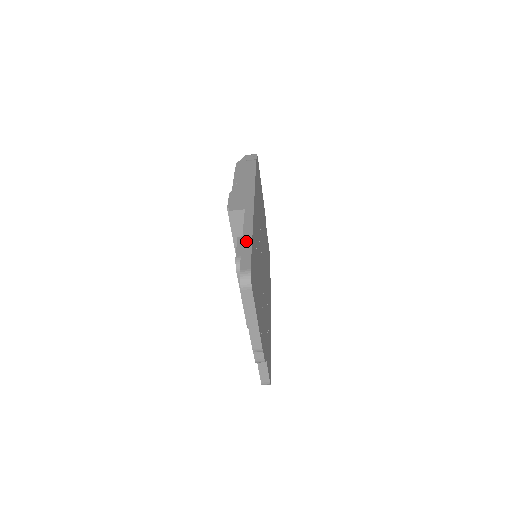
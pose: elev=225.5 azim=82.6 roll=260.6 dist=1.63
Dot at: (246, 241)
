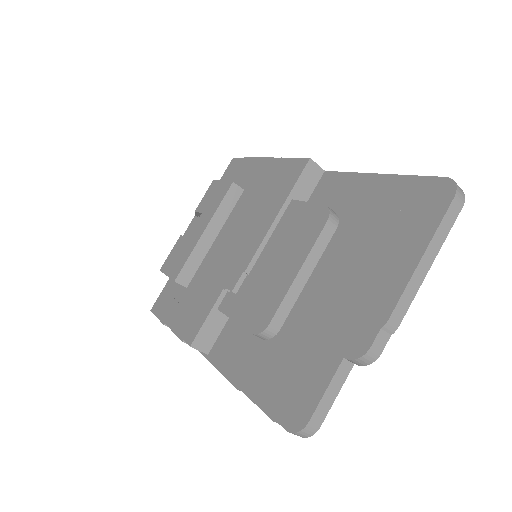
Dot at: occluded
